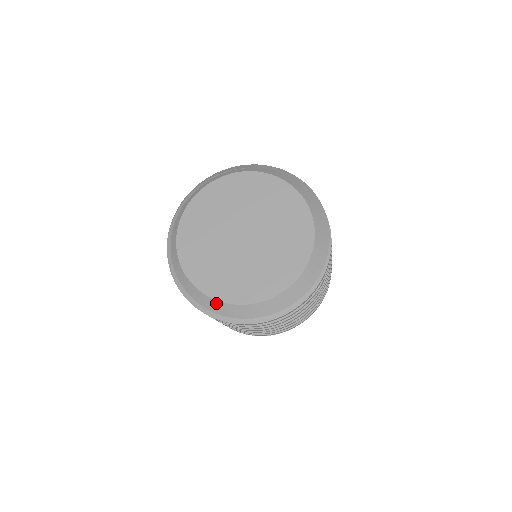
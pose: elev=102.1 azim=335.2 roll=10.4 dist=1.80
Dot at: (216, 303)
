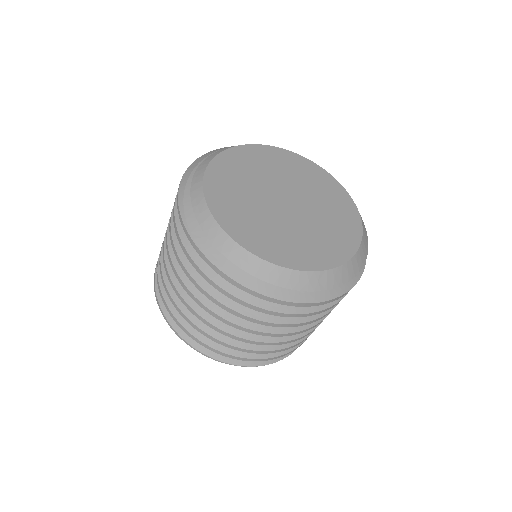
Dot at: (330, 274)
